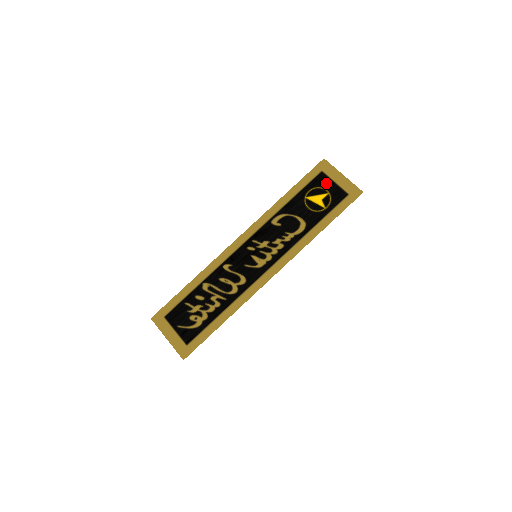
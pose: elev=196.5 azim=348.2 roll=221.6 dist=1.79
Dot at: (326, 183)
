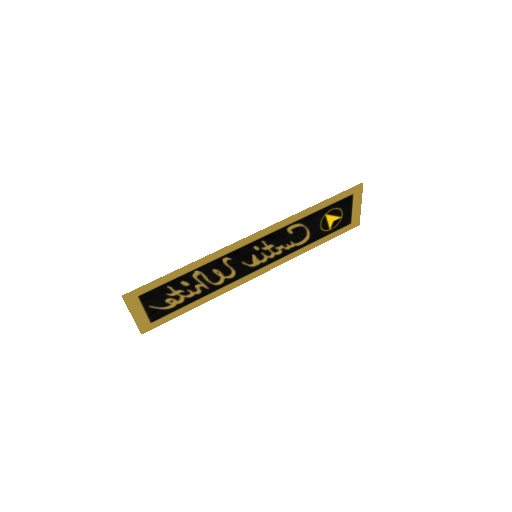
Dot at: (347, 207)
